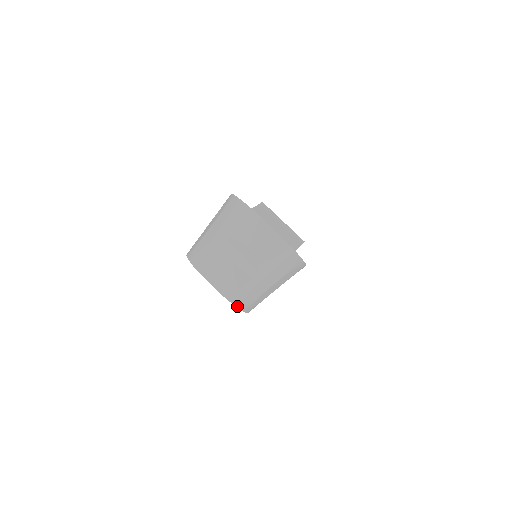
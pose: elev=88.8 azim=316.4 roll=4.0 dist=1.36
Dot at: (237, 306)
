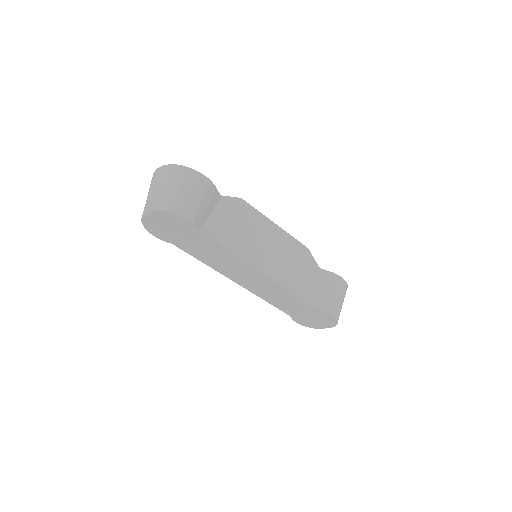
Dot at: (164, 210)
